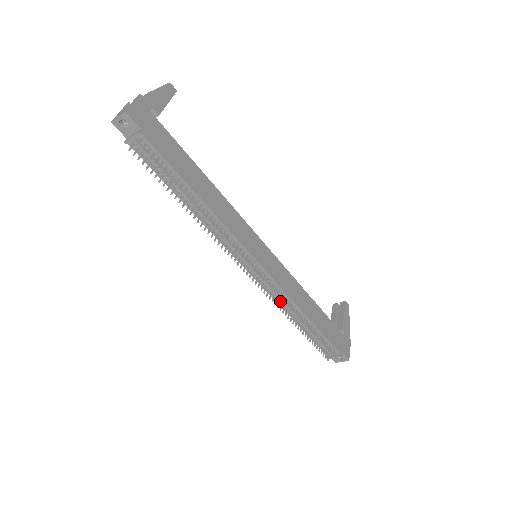
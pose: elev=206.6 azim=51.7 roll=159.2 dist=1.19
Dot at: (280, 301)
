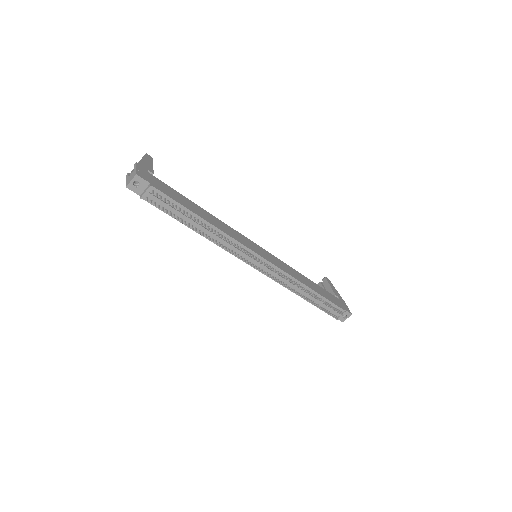
Dot at: (286, 284)
